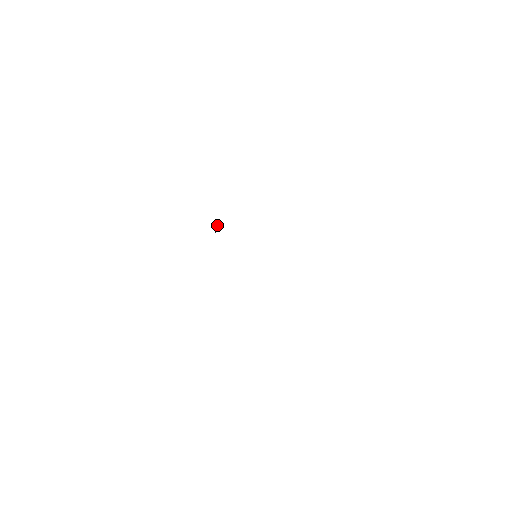
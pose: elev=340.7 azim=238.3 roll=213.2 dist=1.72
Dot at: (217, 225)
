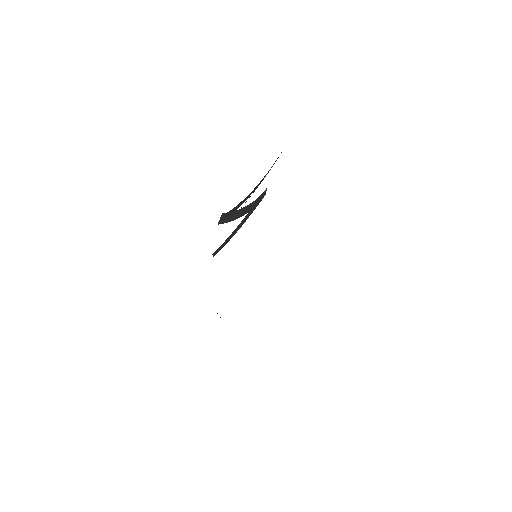
Dot at: (223, 213)
